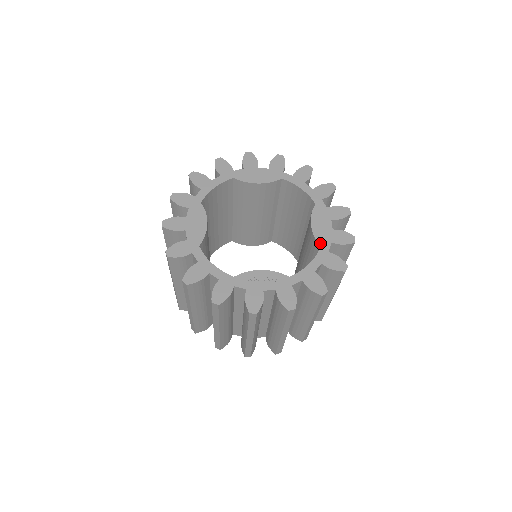
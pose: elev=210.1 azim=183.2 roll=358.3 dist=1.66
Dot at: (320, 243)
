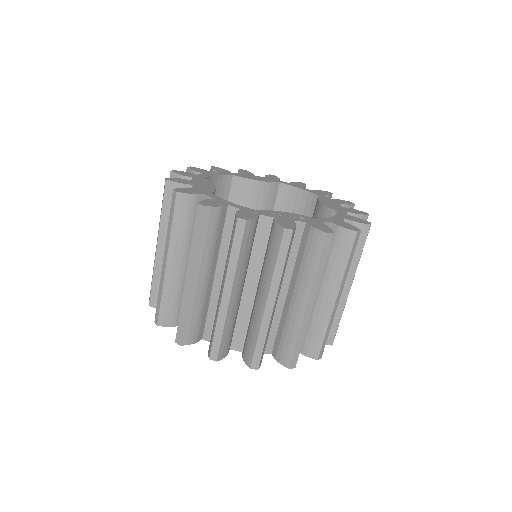
Dot at: (336, 210)
